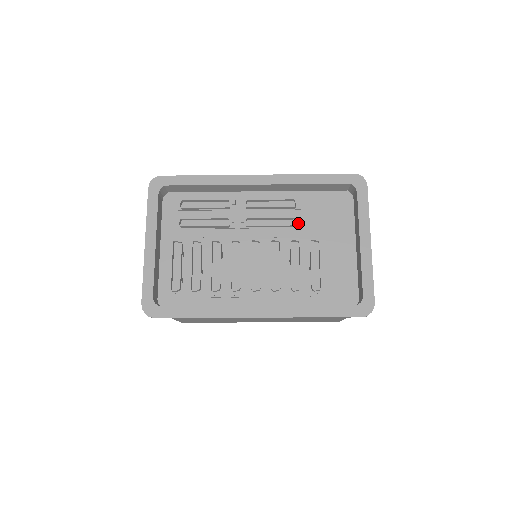
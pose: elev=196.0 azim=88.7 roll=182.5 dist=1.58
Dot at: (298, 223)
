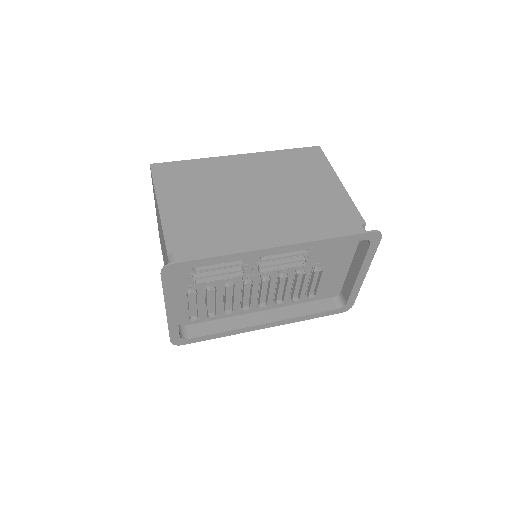
Dot at: (307, 257)
